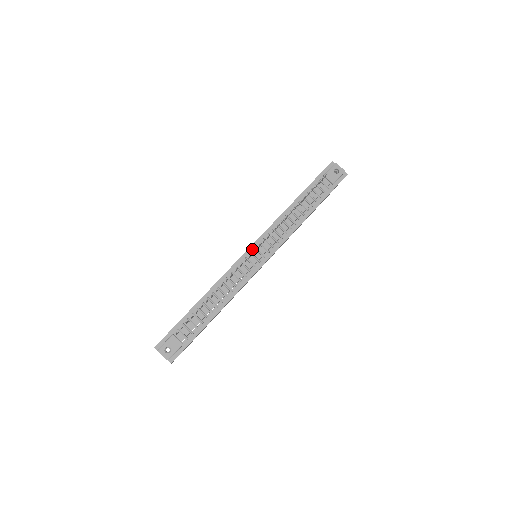
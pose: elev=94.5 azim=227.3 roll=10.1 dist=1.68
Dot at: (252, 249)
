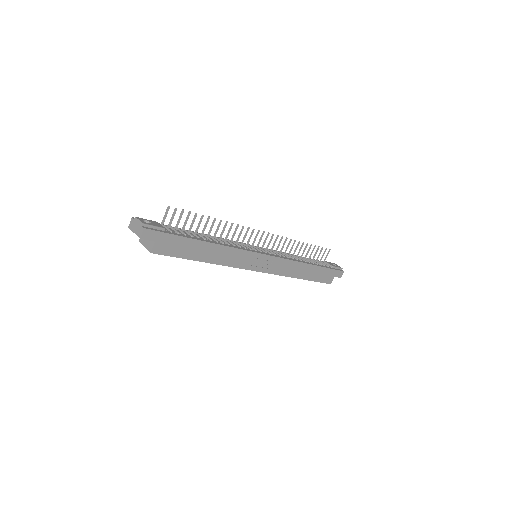
Dot at: occluded
